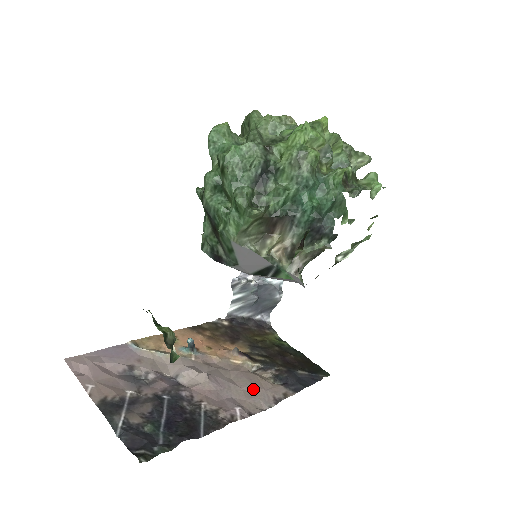
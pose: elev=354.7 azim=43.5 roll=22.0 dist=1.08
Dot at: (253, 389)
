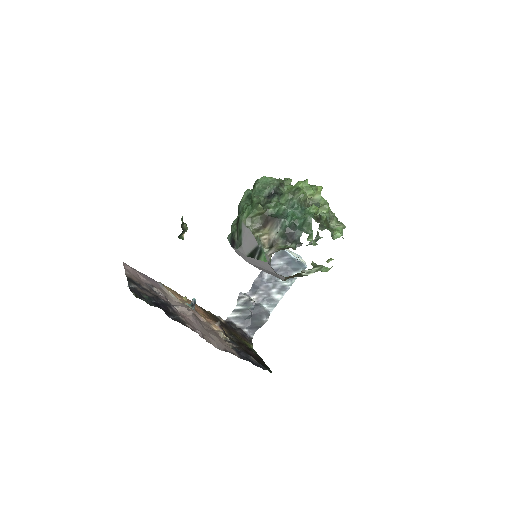
Dot at: (215, 338)
